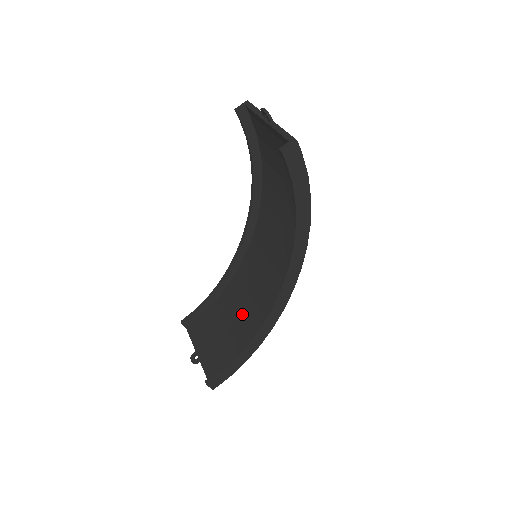
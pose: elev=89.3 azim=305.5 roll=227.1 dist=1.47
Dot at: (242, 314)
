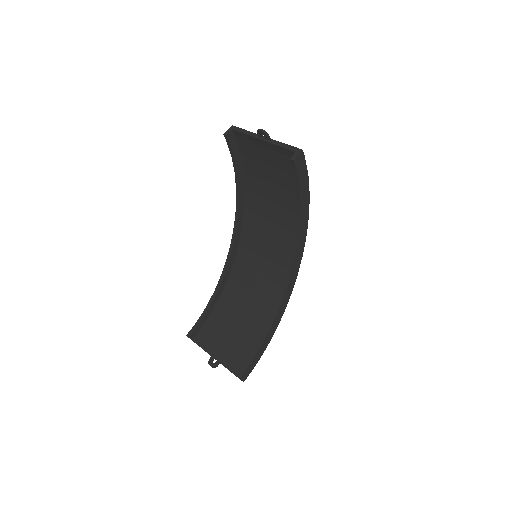
Dot at: (248, 311)
